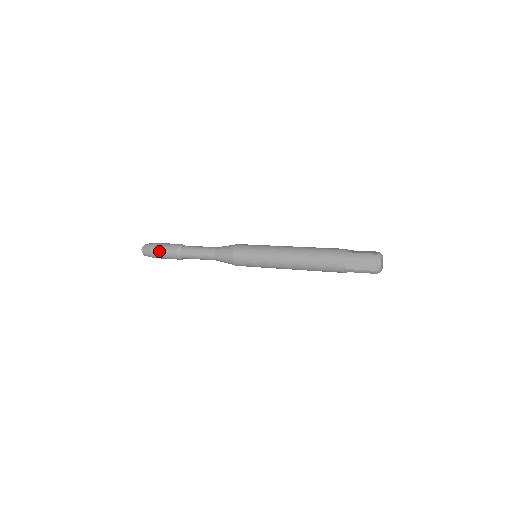
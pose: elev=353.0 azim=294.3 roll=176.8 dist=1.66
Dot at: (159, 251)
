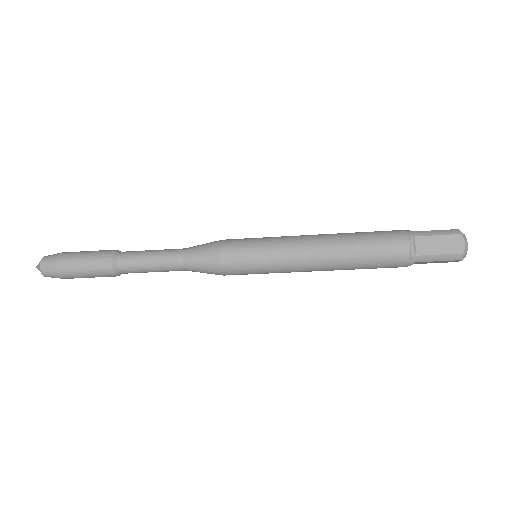
Dot at: (75, 261)
